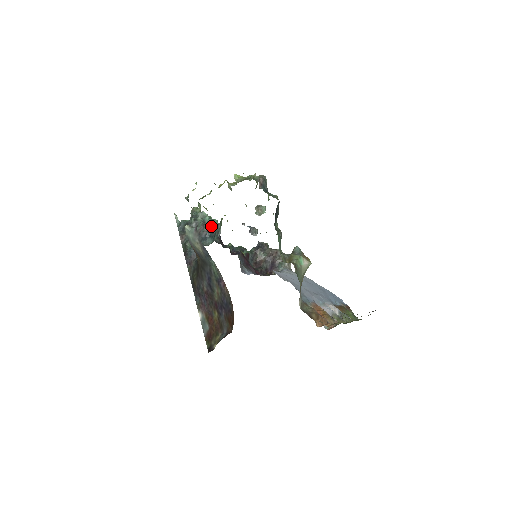
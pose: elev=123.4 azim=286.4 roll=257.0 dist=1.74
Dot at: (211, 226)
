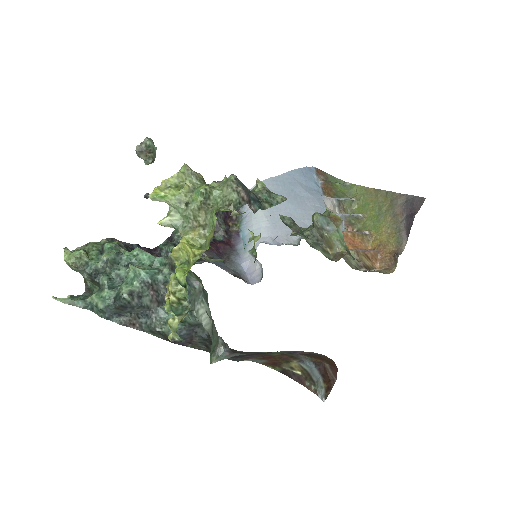
Dot at: (163, 279)
